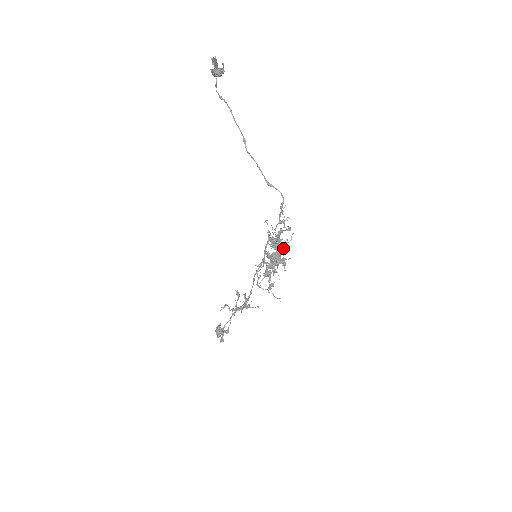
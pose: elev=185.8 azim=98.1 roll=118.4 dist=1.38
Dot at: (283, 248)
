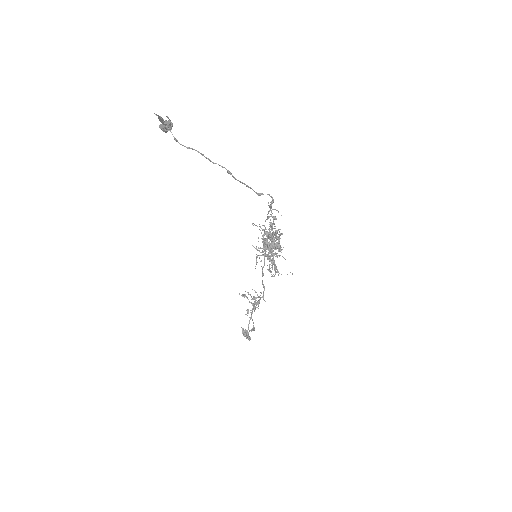
Dot at: (279, 235)
